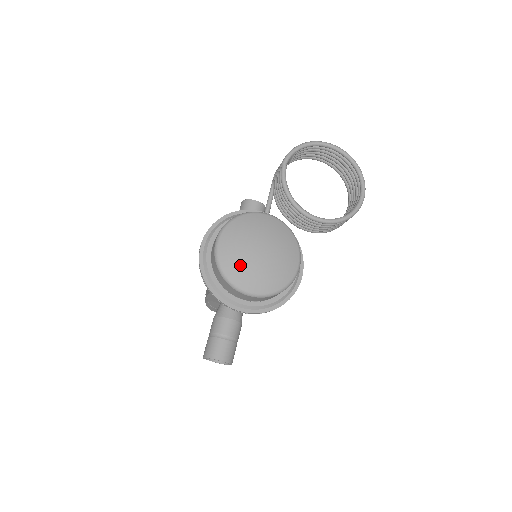
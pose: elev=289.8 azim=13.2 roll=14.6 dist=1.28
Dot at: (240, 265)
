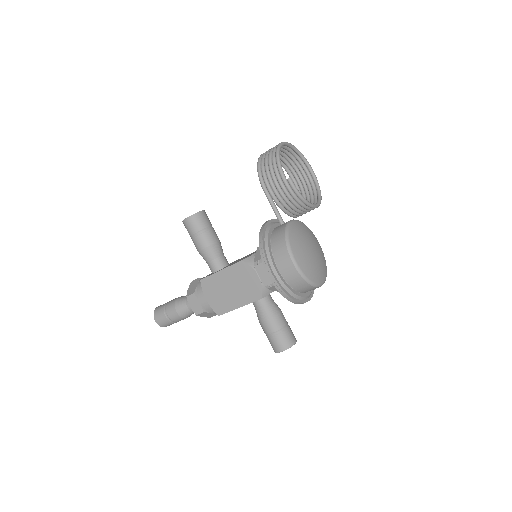
Dot at: (315, 269)
